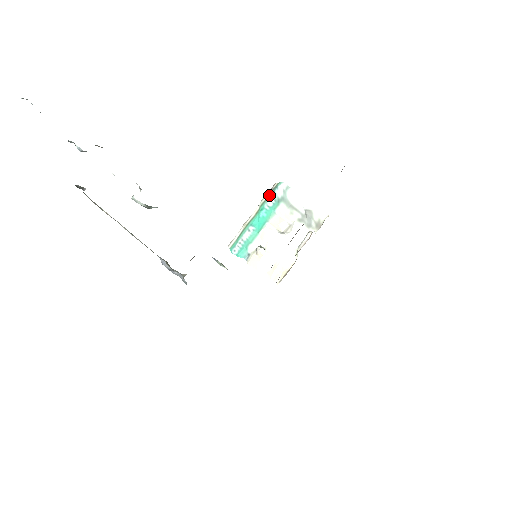
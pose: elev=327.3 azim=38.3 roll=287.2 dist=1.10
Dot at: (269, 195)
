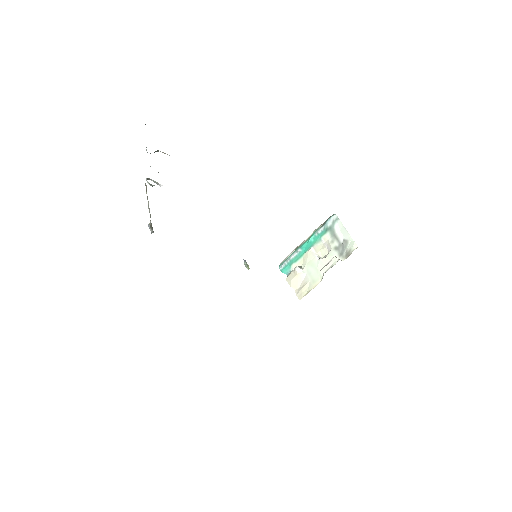
Dot at: (323, 224)
